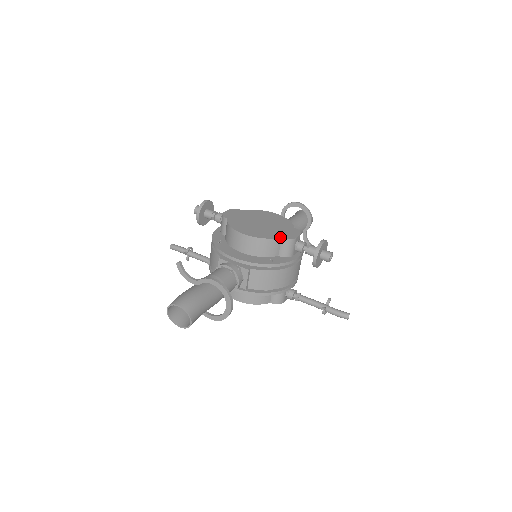
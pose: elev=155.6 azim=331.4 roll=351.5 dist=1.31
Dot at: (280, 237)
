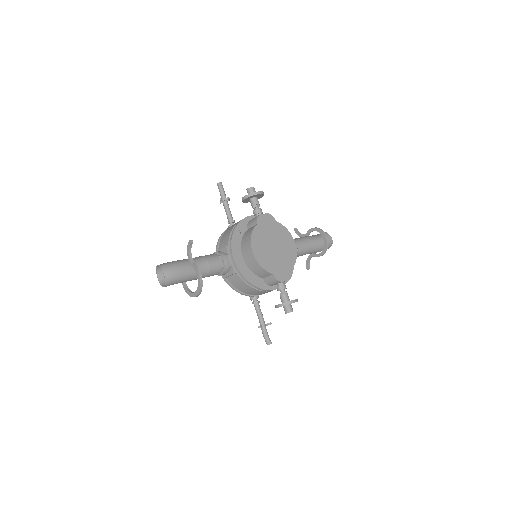
Dot at: (273, 273)
